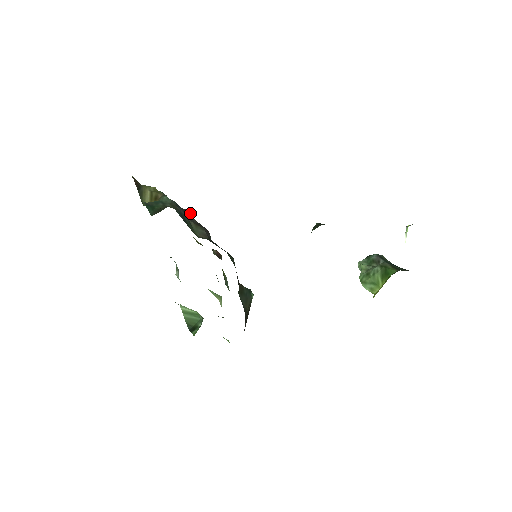
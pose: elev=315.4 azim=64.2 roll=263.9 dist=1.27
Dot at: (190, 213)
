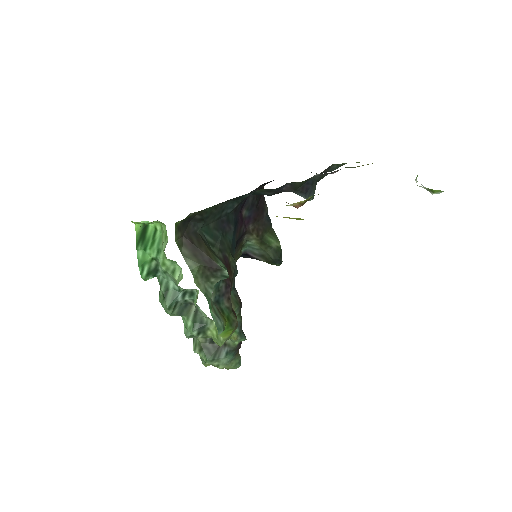
Dot at: (244, 334)
